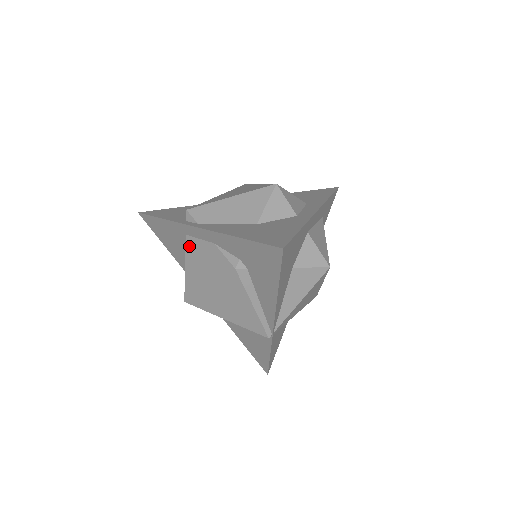
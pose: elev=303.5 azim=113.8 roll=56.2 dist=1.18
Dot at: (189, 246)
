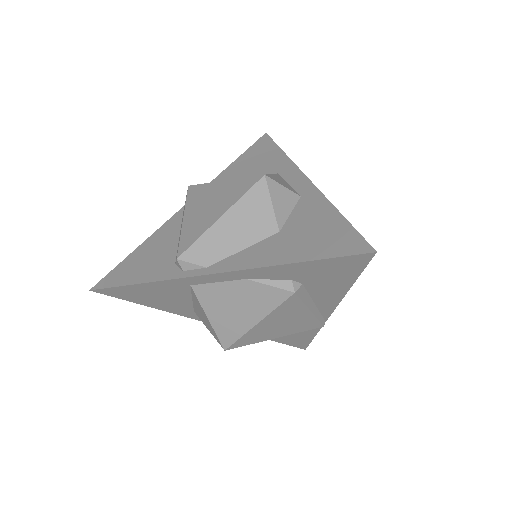
Dot at: (203, 295)
